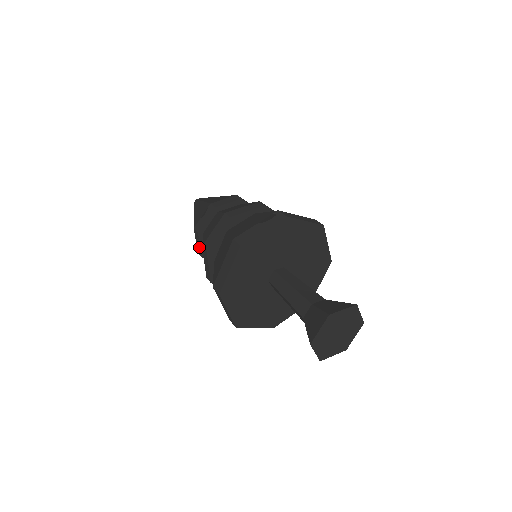
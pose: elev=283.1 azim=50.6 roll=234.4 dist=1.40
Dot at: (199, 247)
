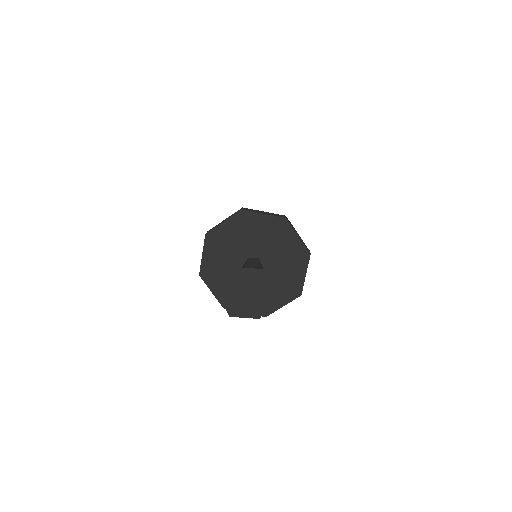
Dot at: occluded
